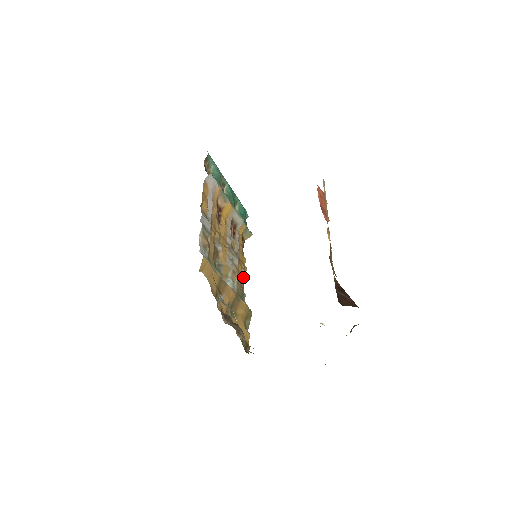
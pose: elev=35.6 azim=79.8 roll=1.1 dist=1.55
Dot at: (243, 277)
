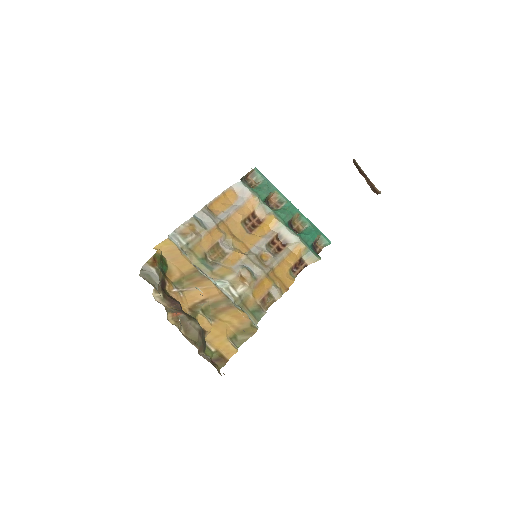
Dot at: (274, 296)
